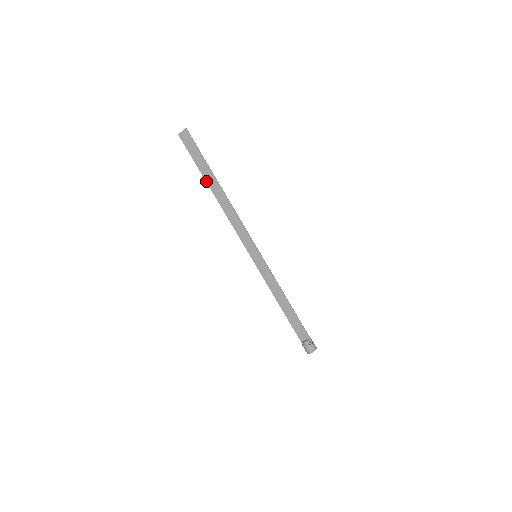
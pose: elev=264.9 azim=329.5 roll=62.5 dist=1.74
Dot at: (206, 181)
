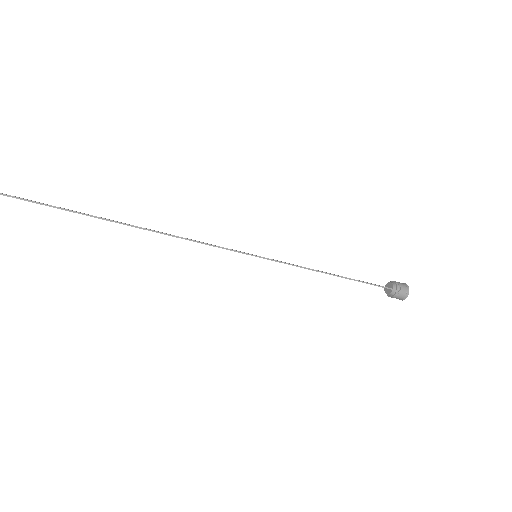
Dot at: occluded
